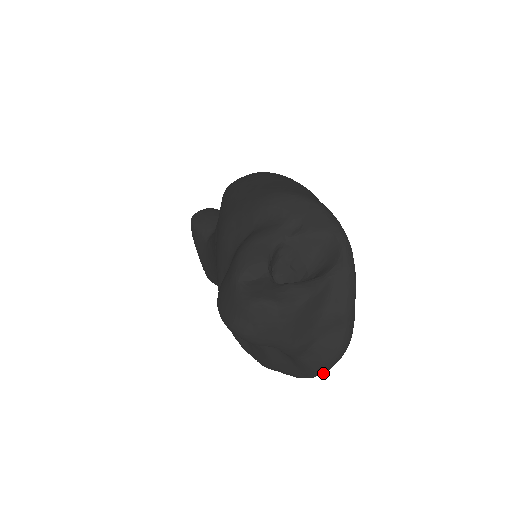
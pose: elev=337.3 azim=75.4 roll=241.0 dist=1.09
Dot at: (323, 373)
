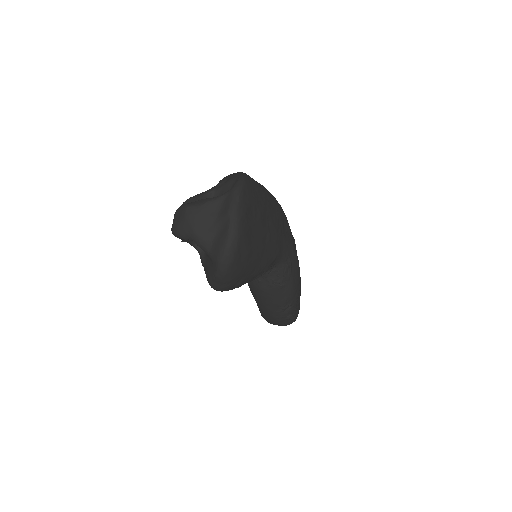
Dot at: (224, 263)
